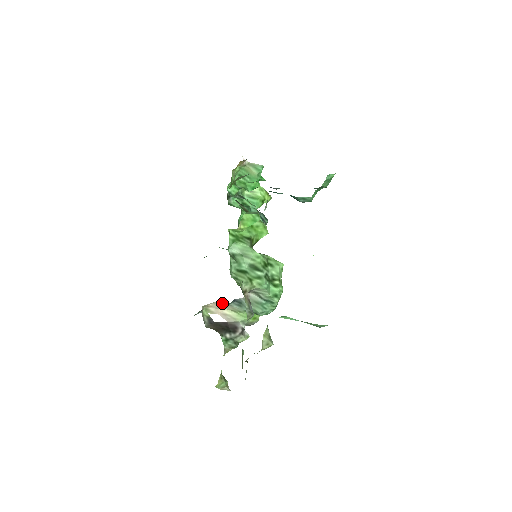
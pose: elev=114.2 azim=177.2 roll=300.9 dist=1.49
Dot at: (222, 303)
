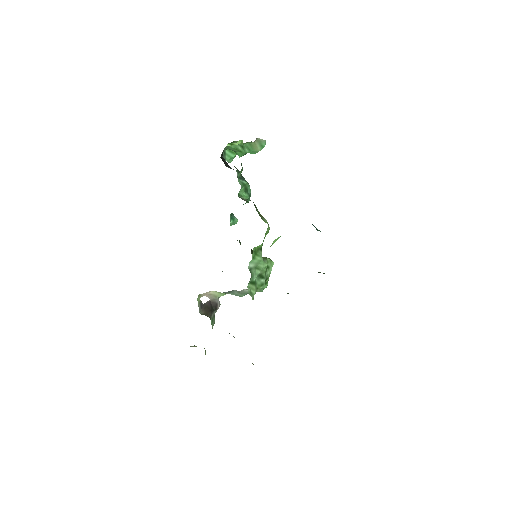
Dot at: occluded
